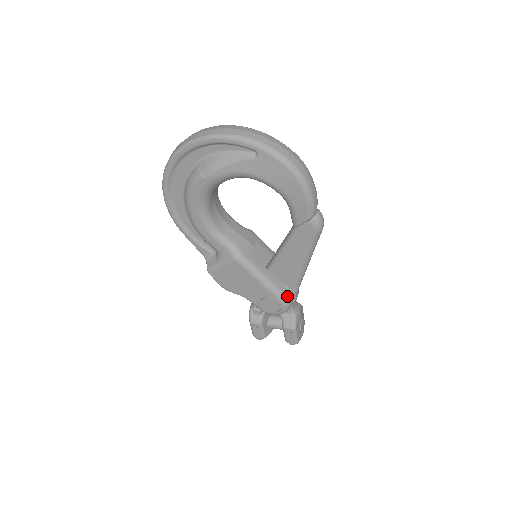
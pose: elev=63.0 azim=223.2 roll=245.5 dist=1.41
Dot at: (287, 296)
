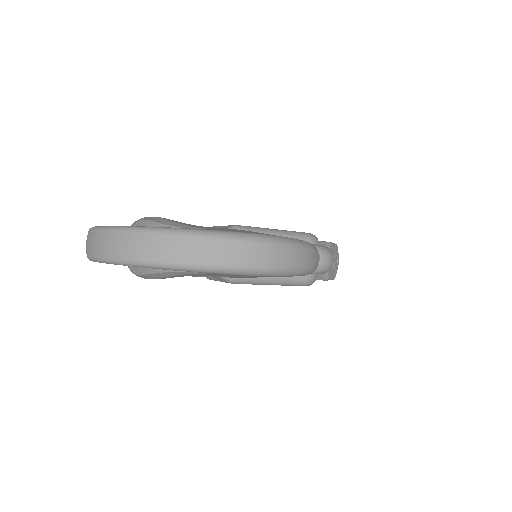
Dot at: (309, 280)
